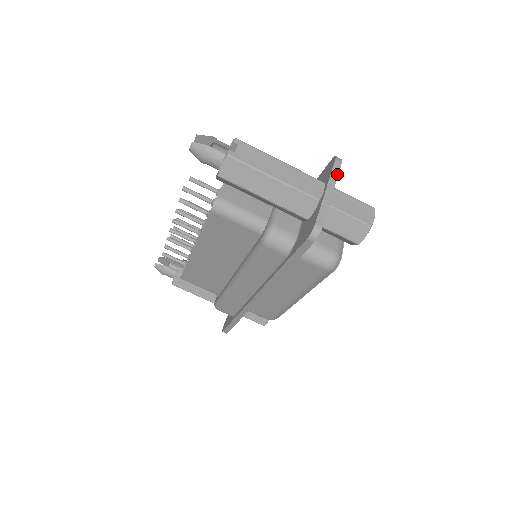
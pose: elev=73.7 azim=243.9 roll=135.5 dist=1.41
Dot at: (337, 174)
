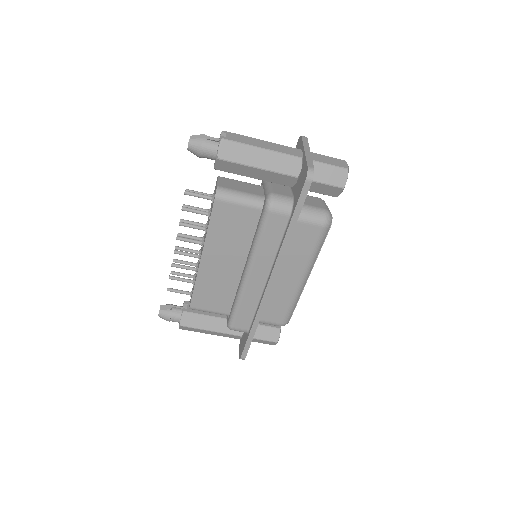
Dot at: (307, 143)
